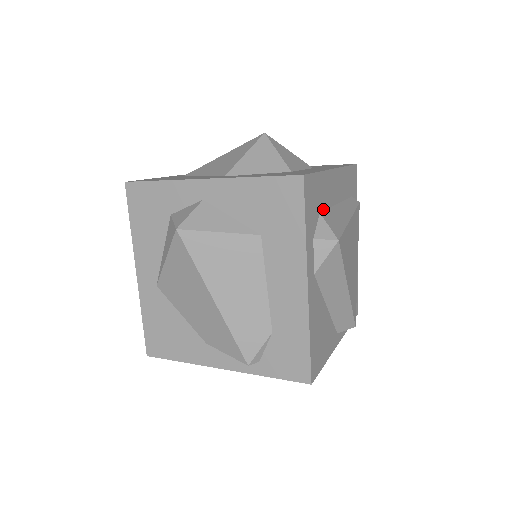
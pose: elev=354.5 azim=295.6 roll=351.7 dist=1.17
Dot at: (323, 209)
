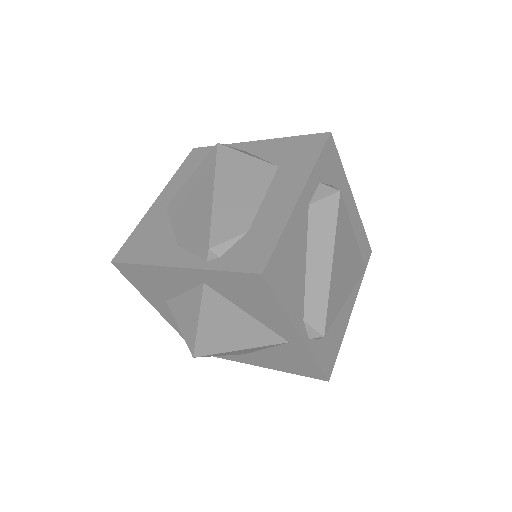
Dot at: occluded
